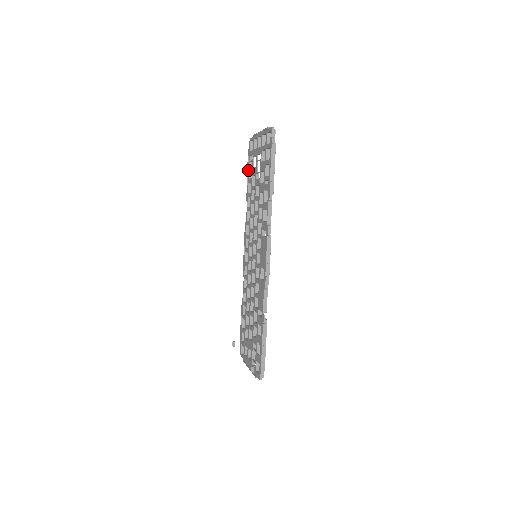
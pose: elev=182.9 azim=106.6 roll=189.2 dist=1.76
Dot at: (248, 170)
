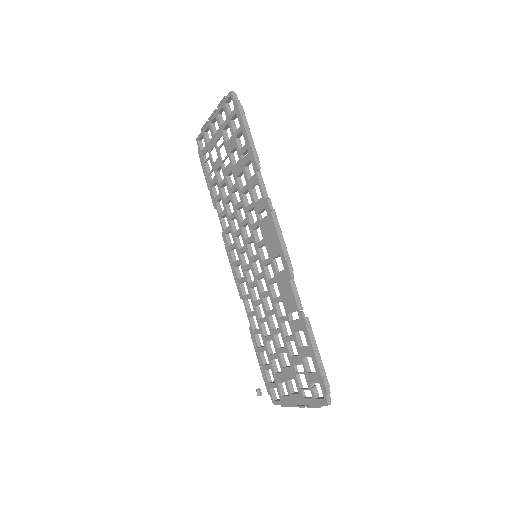
Dot at: (206, 173)
